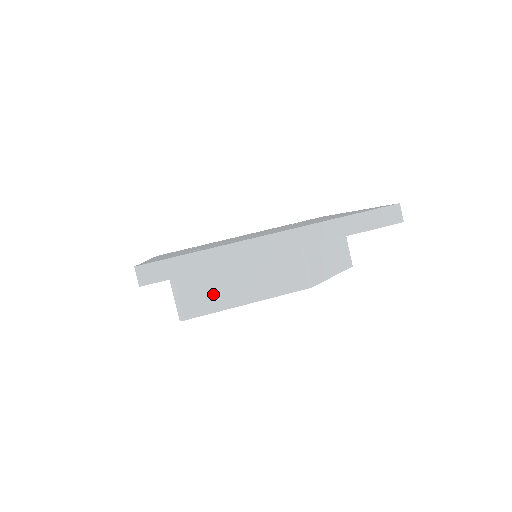
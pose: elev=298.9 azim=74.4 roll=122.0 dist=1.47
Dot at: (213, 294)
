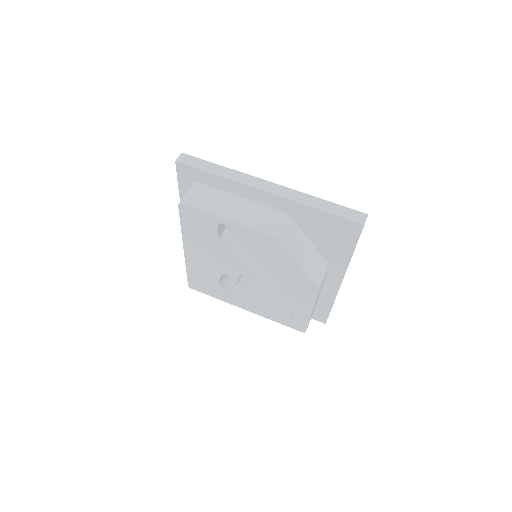
Dot at: (210, 202)
